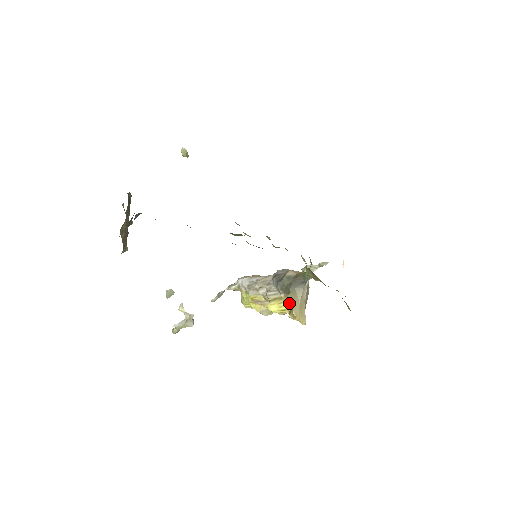
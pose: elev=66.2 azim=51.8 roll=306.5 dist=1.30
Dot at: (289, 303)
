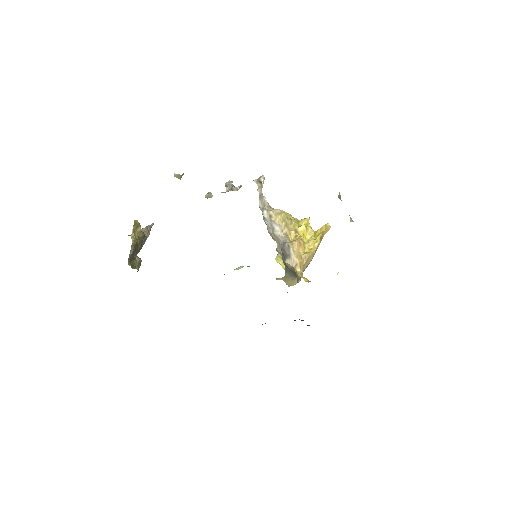
Dot at: occluded
